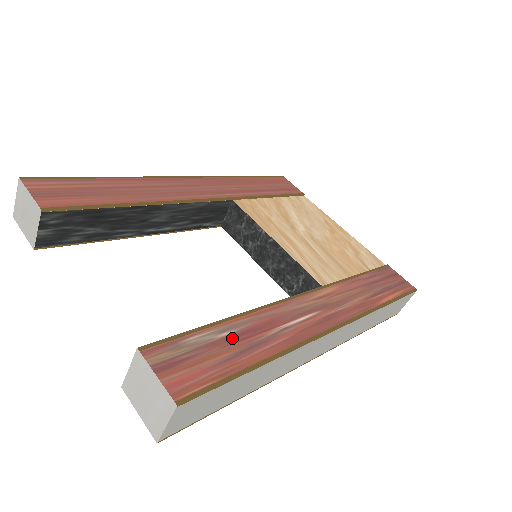
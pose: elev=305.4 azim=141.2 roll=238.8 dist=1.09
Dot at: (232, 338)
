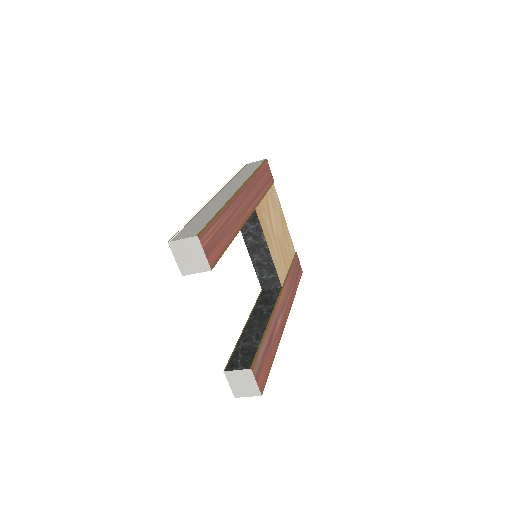
Dot at: (267, 347)
